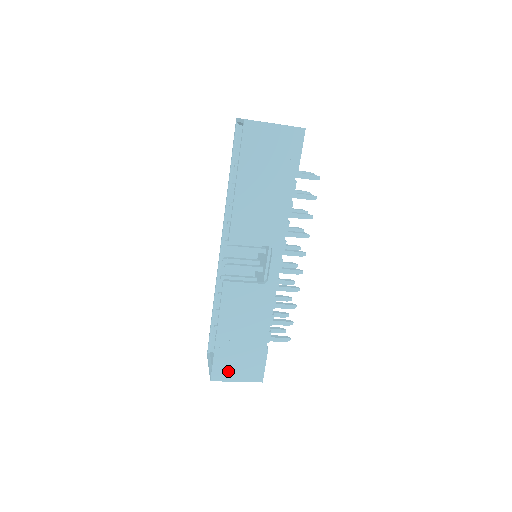
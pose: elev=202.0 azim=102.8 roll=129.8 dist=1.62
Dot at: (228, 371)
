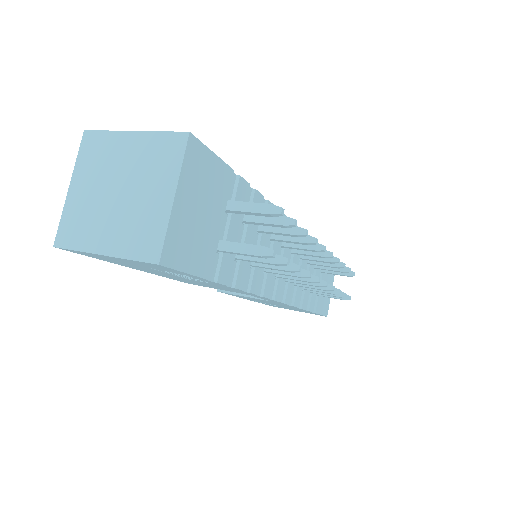
Dot at: occluded
